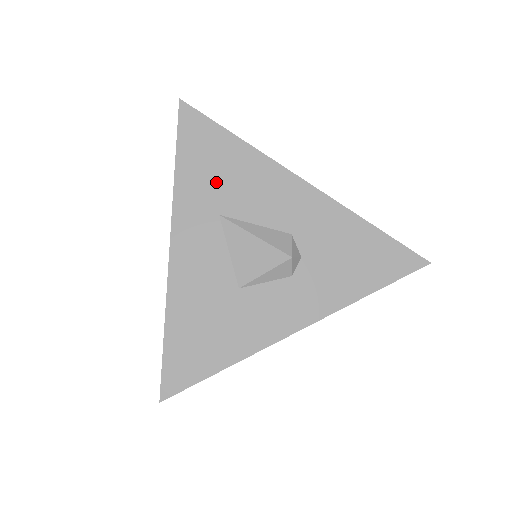
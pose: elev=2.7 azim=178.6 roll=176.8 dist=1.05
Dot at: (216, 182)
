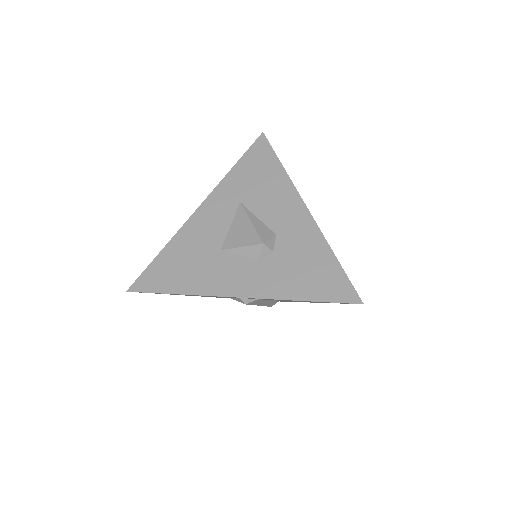
Dot at: (252, 183)
